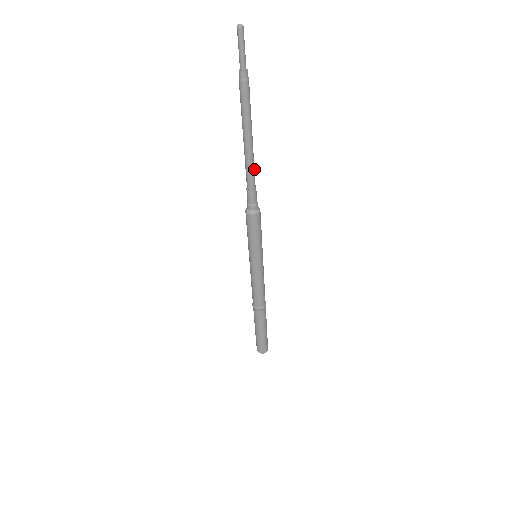
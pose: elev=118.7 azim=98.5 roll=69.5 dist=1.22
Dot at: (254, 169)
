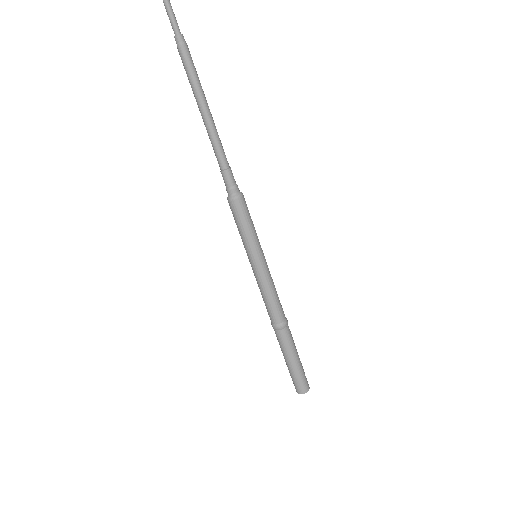
Dot at: (220, 145)
